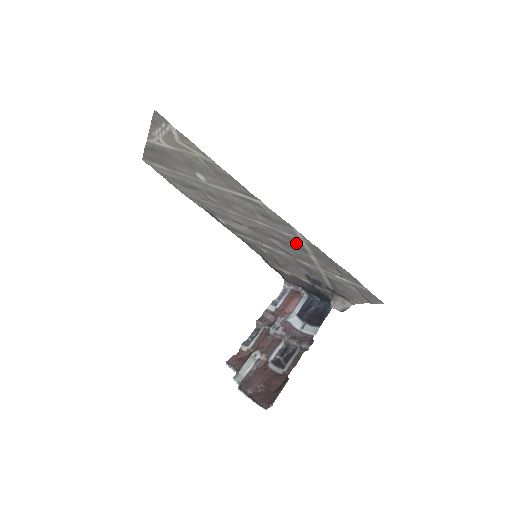
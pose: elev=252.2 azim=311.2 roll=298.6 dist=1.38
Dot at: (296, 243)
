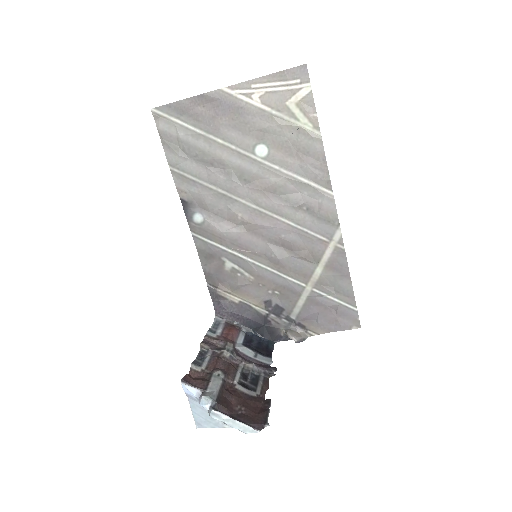
Dot at: (317, 249)
